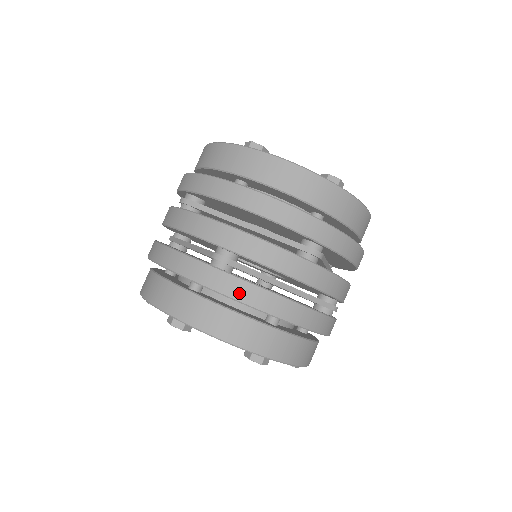
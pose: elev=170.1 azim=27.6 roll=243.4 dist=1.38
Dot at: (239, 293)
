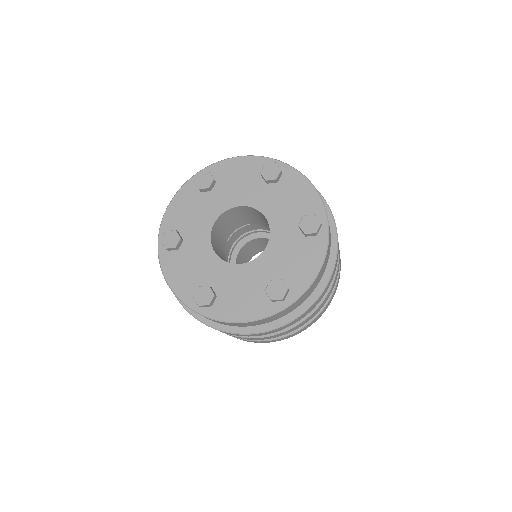
Dot at: (266, 342)
